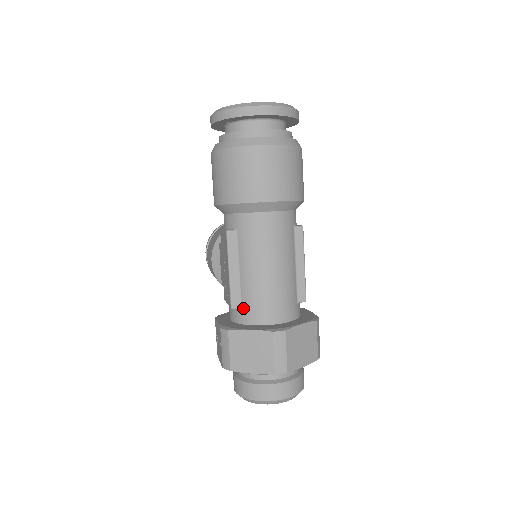
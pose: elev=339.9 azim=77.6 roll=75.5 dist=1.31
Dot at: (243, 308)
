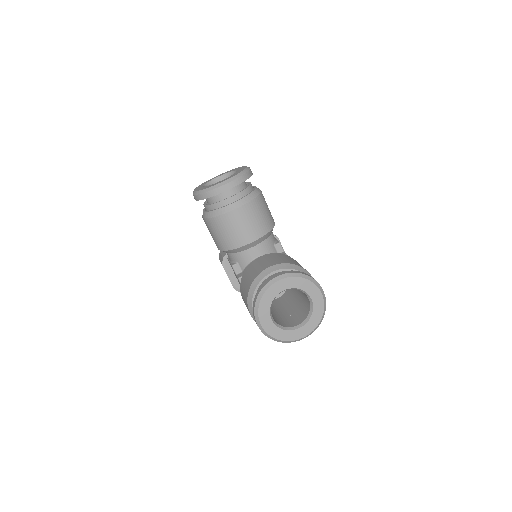
Dot at: occluded
